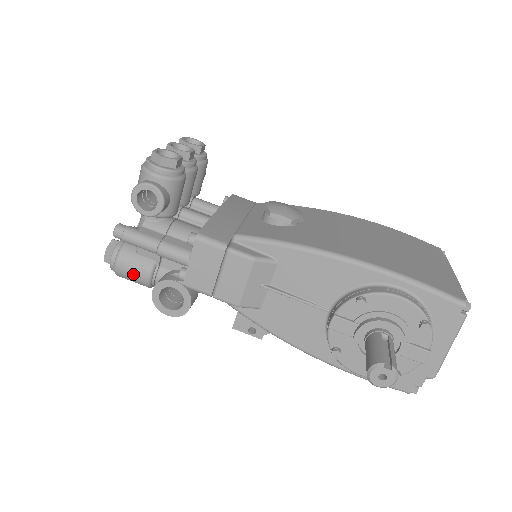
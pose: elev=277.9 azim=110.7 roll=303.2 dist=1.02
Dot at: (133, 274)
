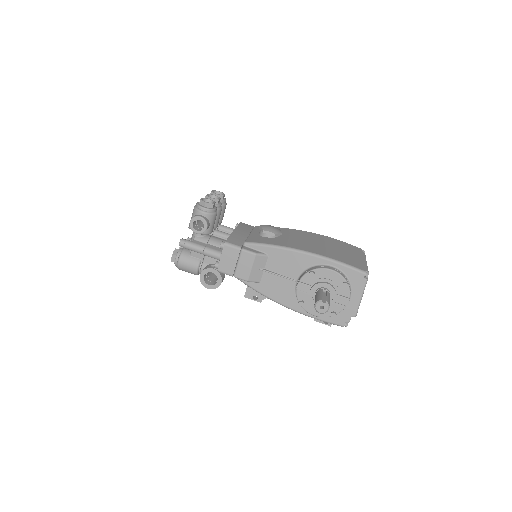
Dot at: (188, 267)
